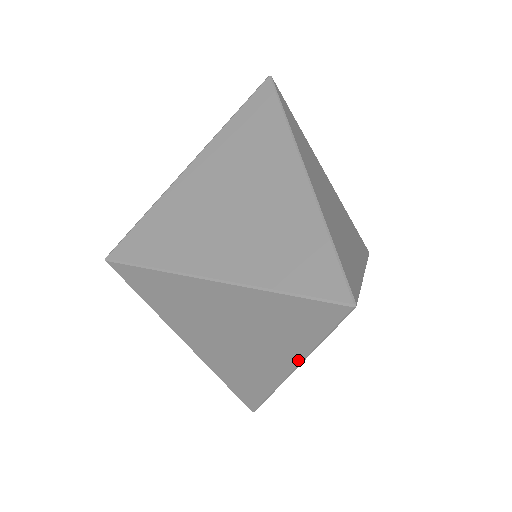
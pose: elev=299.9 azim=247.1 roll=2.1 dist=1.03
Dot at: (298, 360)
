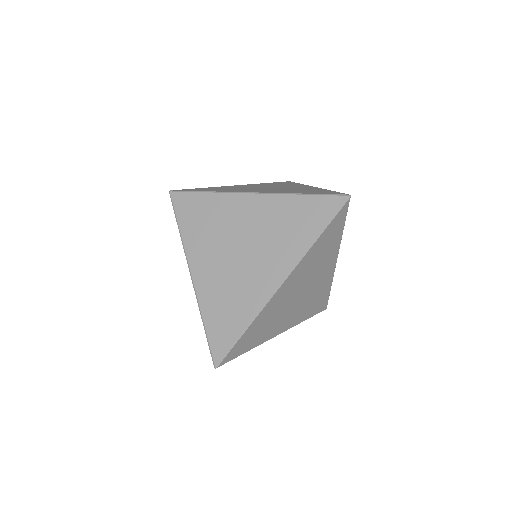
Dot at: occluded
